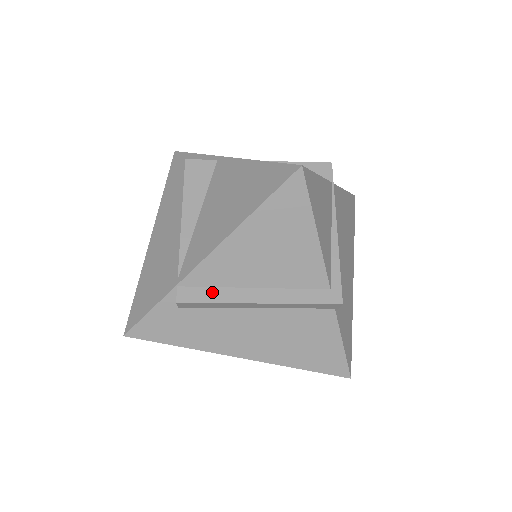
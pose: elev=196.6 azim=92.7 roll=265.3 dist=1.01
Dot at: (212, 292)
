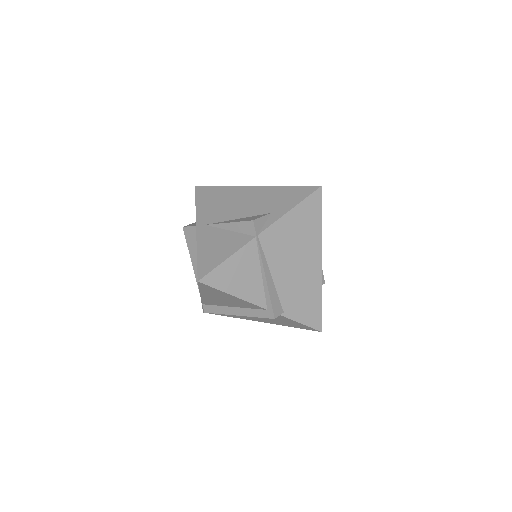
Dot at: (216, 308)
